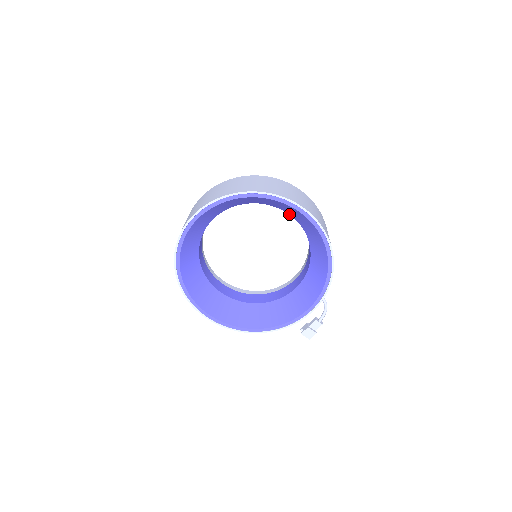
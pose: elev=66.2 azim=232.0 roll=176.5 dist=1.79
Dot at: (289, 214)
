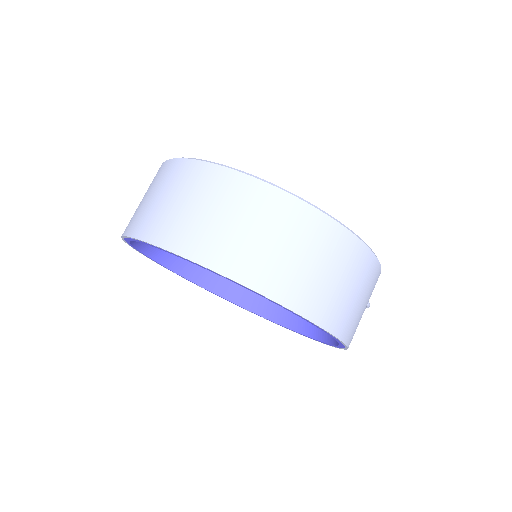
Dot at: occluded
